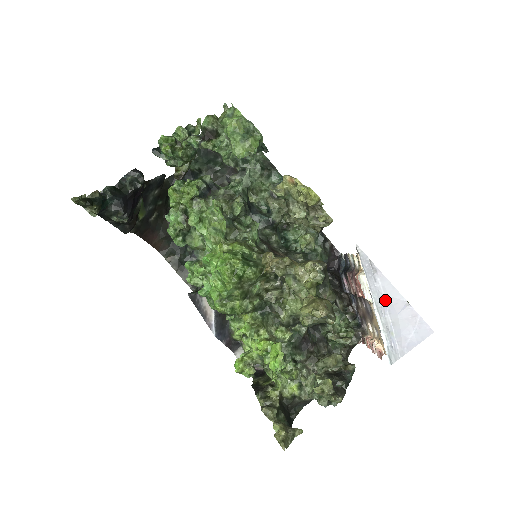
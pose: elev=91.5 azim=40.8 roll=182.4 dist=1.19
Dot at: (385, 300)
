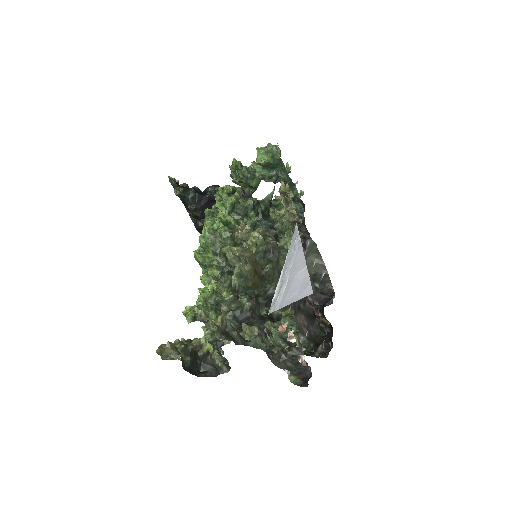
Dot at: (293, 264)
